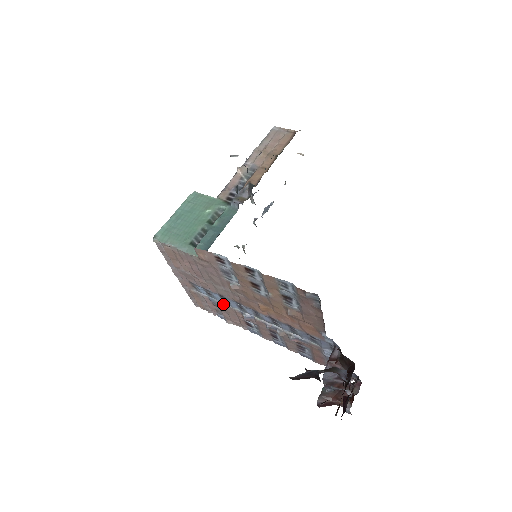
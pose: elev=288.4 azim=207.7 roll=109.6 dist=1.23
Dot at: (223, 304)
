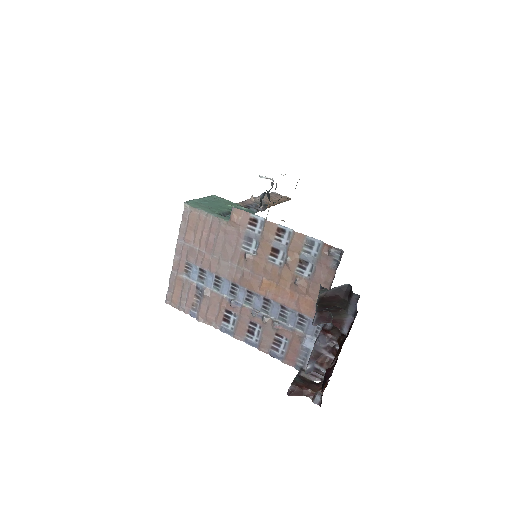
Dot at: (211, 291)
